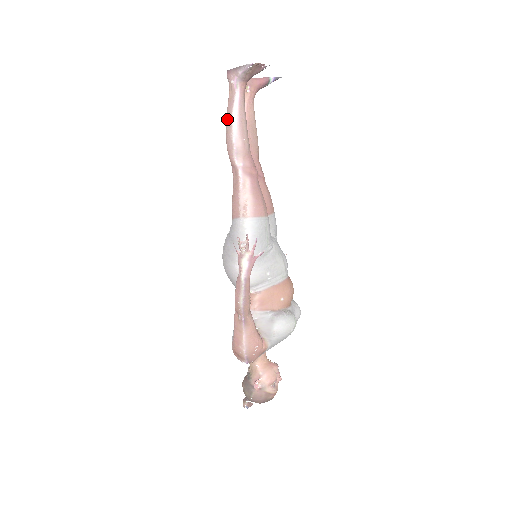
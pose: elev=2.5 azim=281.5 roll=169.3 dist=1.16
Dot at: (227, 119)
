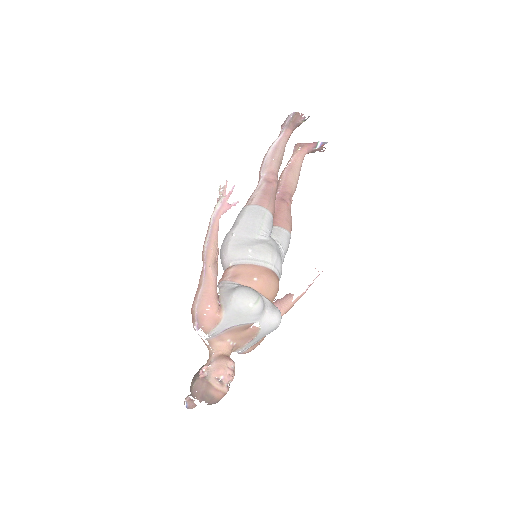
Dot at: occluded
